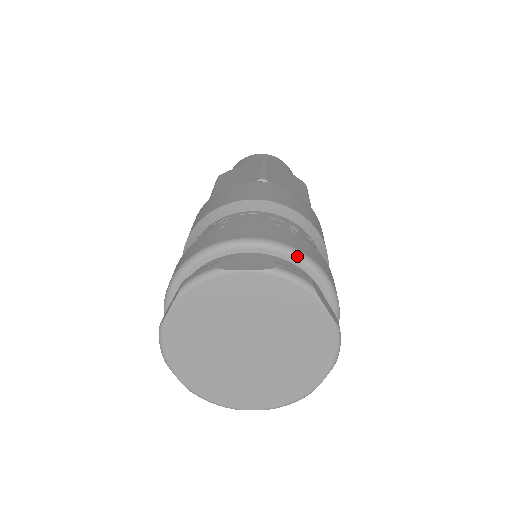
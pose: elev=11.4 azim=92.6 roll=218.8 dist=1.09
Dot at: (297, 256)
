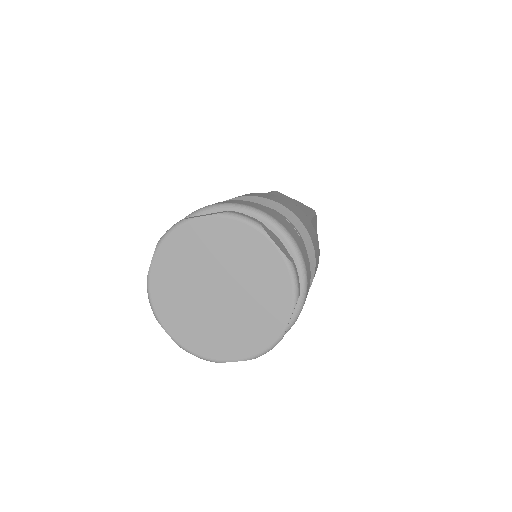
Dot at: (255, 212)
